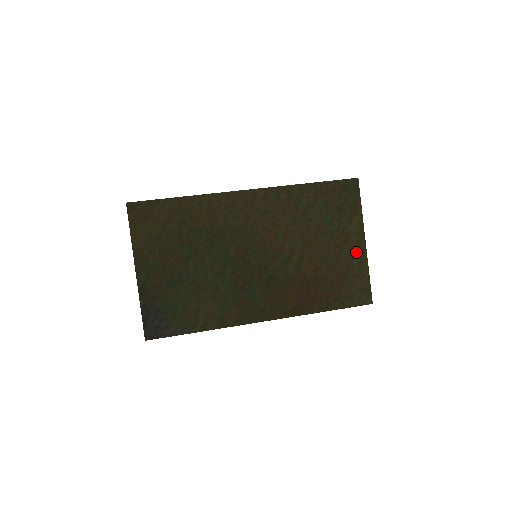
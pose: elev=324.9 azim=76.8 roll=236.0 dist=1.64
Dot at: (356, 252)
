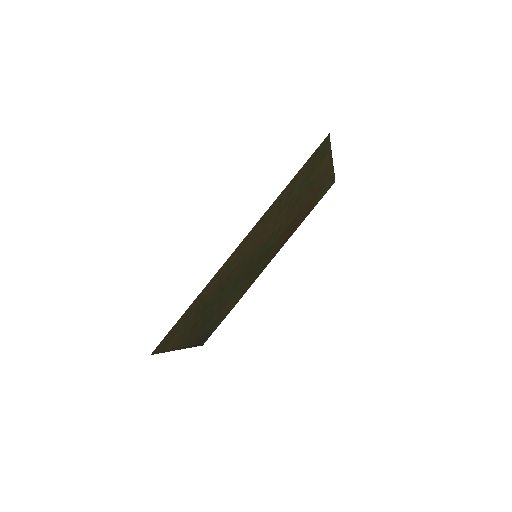
Dot at: (326, 174)
